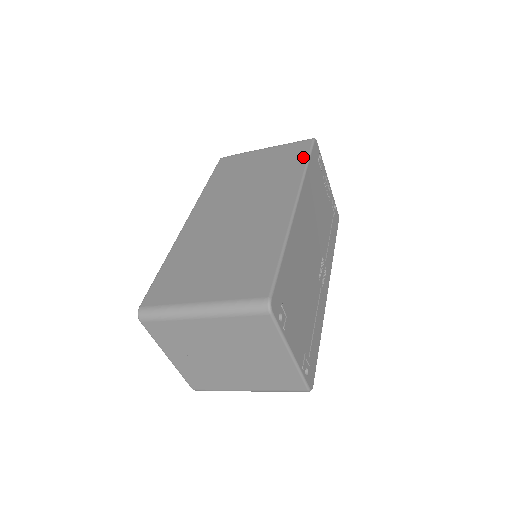
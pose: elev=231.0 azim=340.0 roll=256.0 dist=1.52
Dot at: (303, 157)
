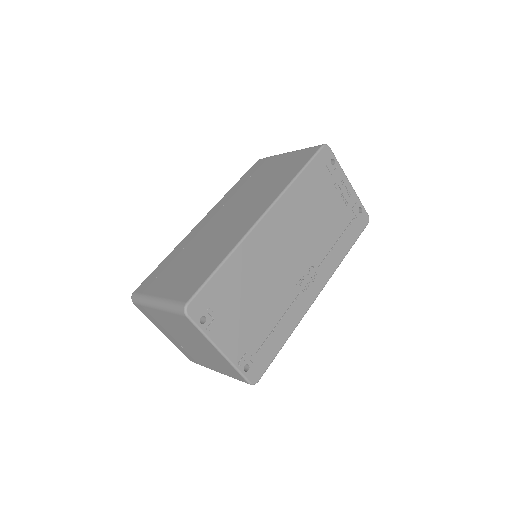
Dot at: (300, 166)
